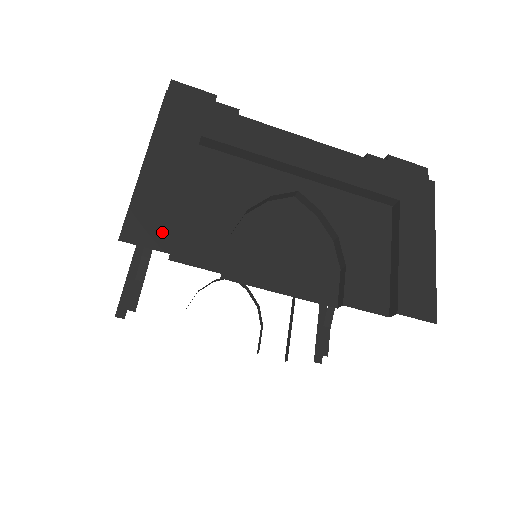
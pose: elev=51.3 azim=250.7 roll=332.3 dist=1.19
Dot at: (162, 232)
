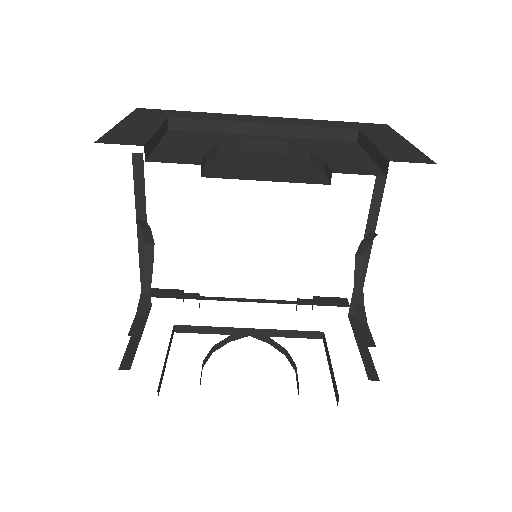
Dot at: (136, 140)
